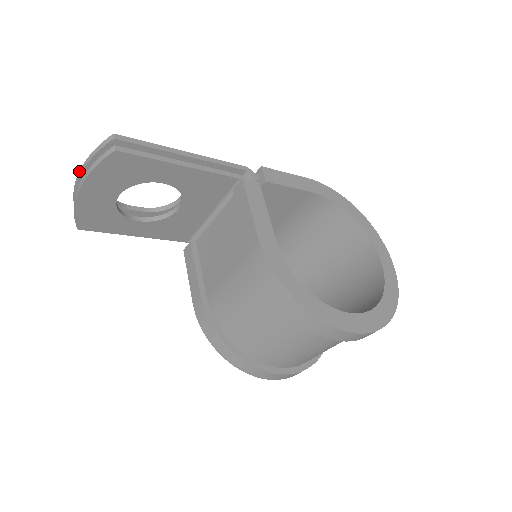
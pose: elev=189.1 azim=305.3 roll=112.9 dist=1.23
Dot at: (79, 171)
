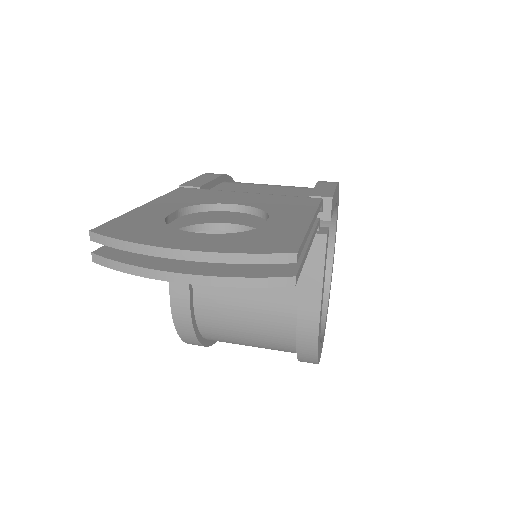
Dot at: (188, 251)
